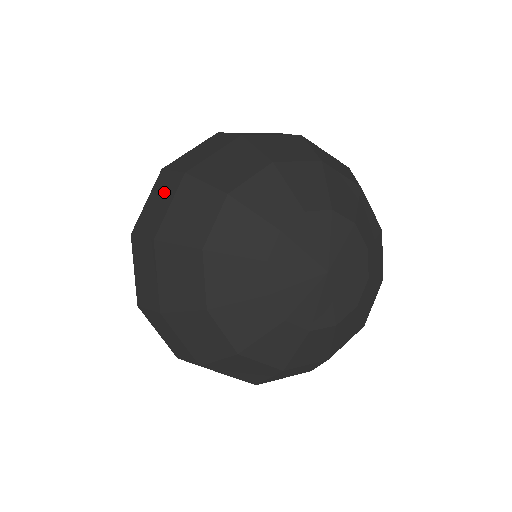
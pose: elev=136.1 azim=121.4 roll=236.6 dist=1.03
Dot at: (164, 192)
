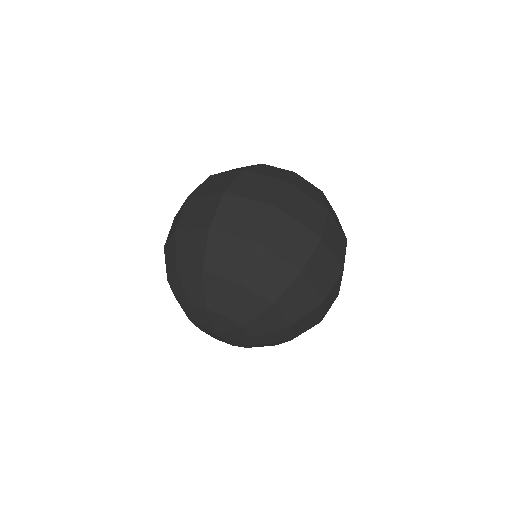
Dot at: (204, 213)
